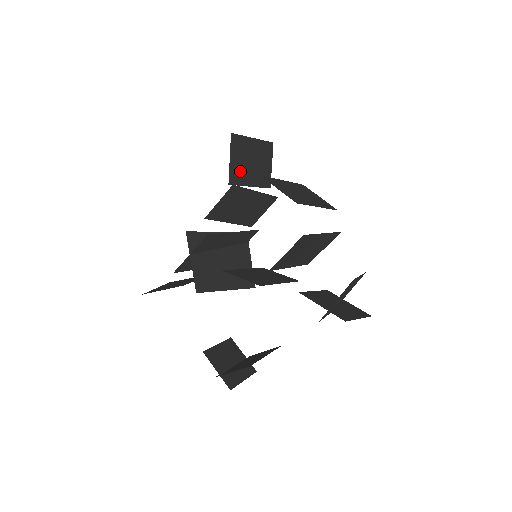
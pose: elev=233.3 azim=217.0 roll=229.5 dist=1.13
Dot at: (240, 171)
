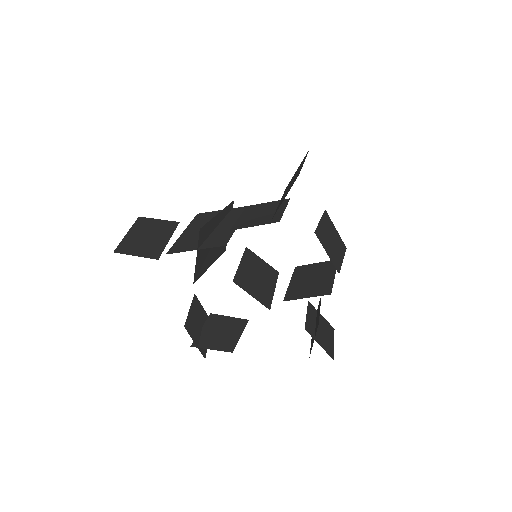
Dot at: occluded
